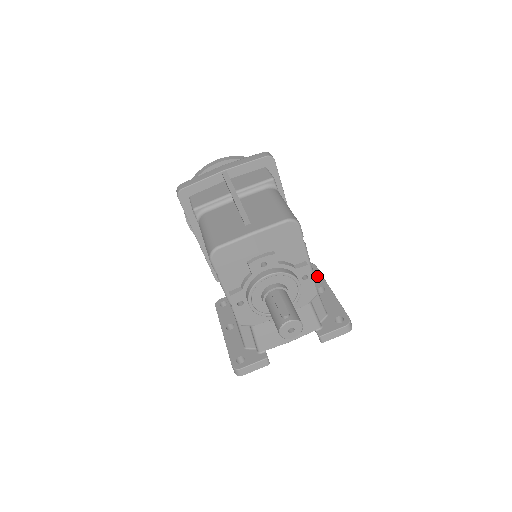
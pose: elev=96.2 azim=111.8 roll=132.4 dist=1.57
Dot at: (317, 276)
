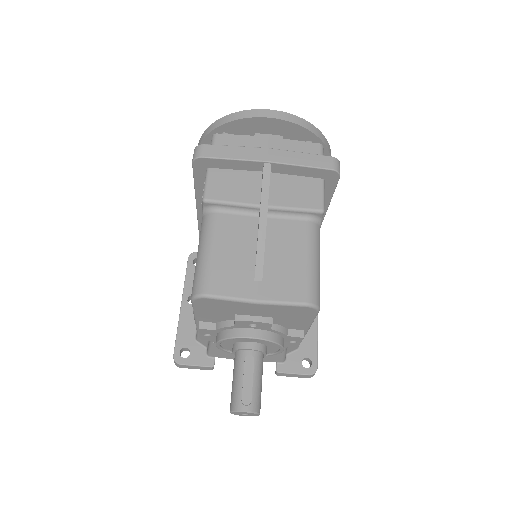
Dot at: occluded
